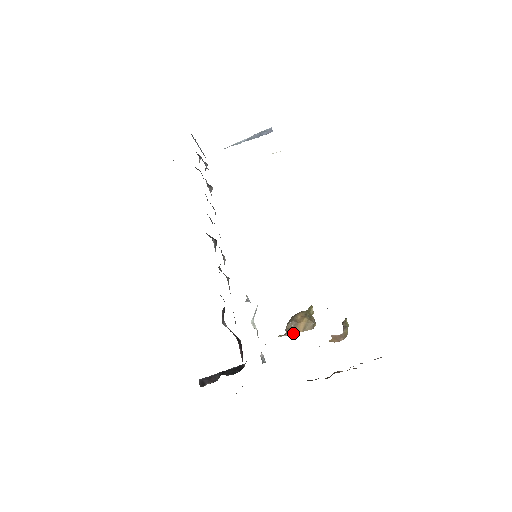
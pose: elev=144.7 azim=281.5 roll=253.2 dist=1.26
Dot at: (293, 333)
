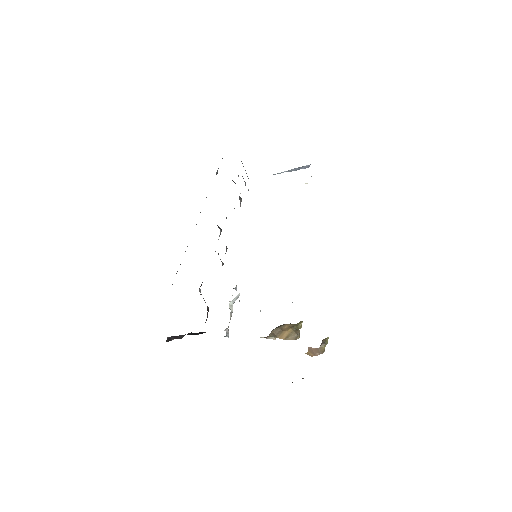
Dot at: (275, 338)
